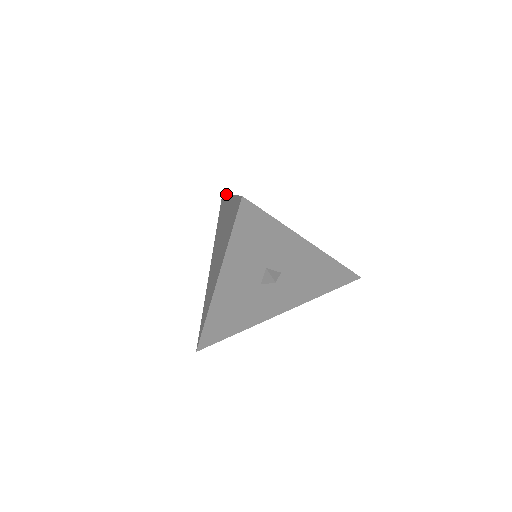
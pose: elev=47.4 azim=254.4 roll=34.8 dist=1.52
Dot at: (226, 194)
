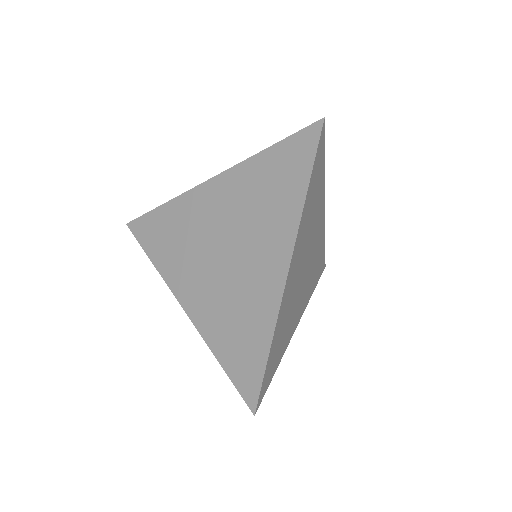
Dot at: (303, 205)
